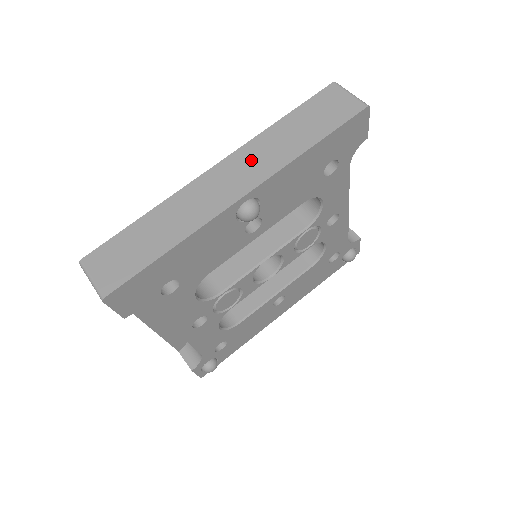
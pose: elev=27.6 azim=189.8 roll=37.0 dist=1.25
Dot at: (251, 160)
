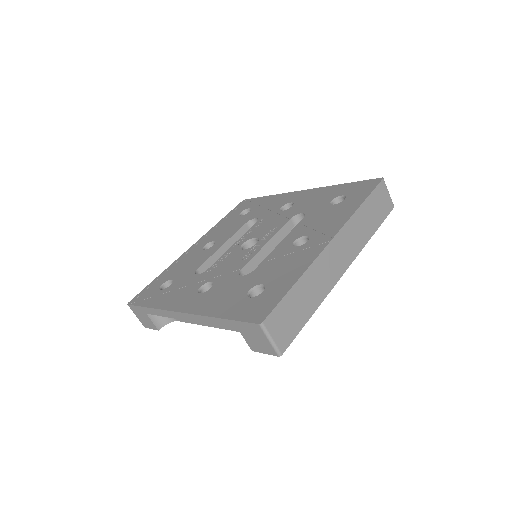
Dot at: (349, 239)
